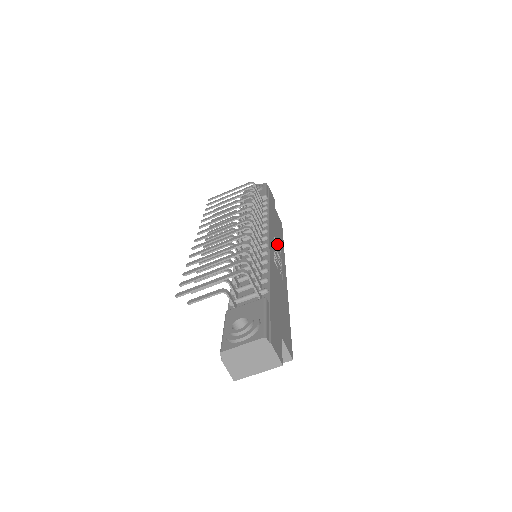
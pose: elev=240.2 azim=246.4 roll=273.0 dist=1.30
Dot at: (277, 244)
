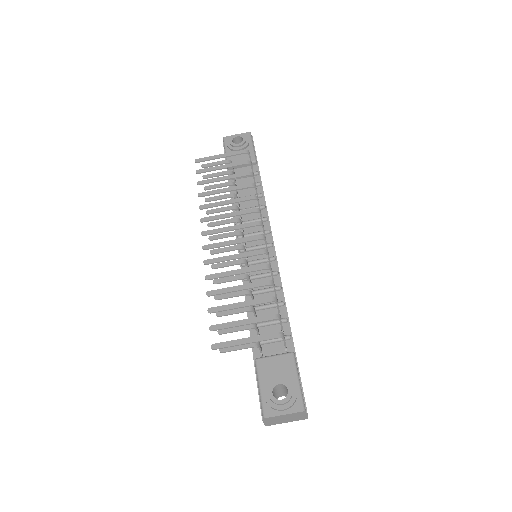
Dot at: occluded
